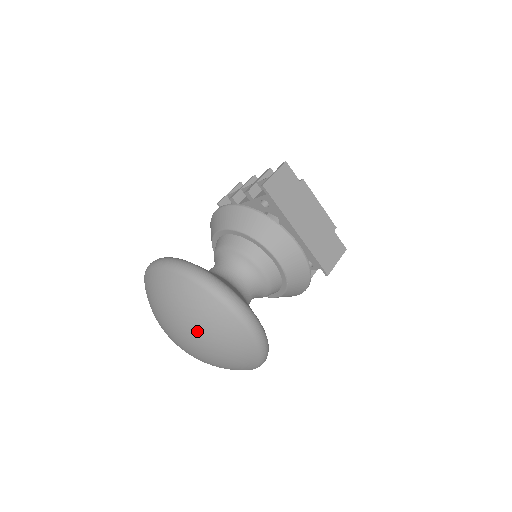
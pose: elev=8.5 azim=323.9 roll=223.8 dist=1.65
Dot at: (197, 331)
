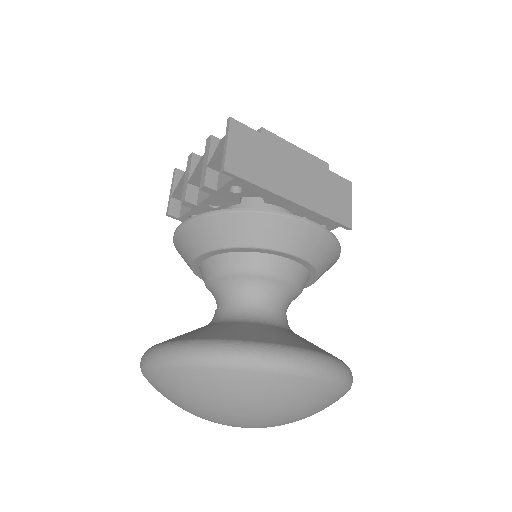
Dot at: (262, 415)
